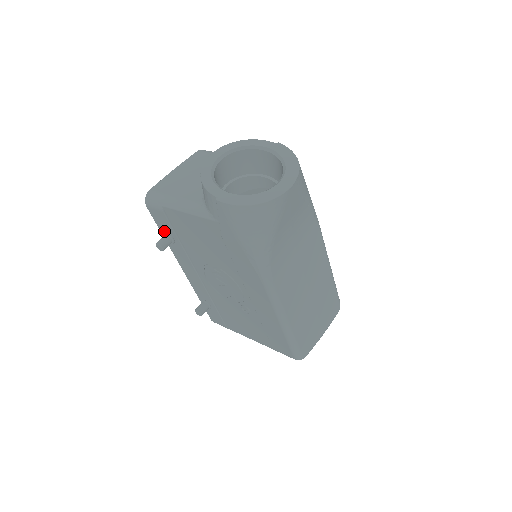
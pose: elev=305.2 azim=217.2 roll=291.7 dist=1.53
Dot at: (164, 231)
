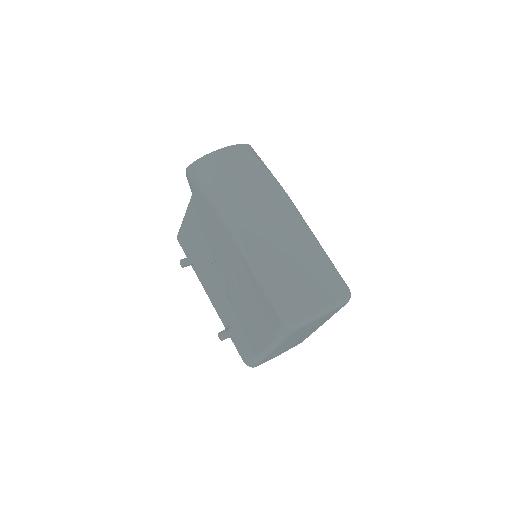
Dot at: occluded
